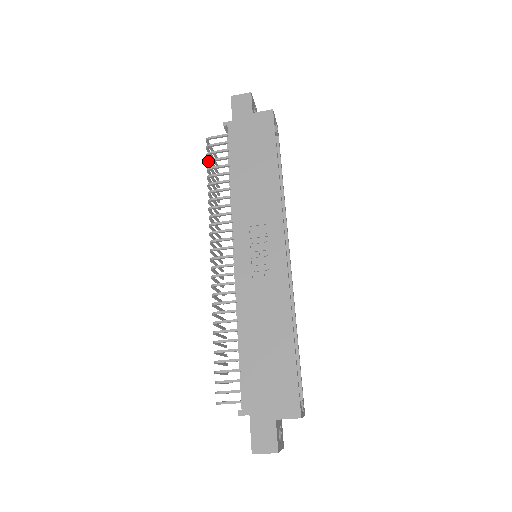
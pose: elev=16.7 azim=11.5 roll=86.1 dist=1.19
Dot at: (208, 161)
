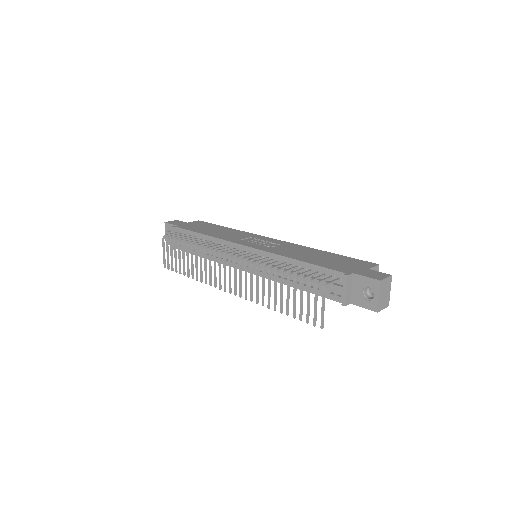
Dot at: (176, 239)
